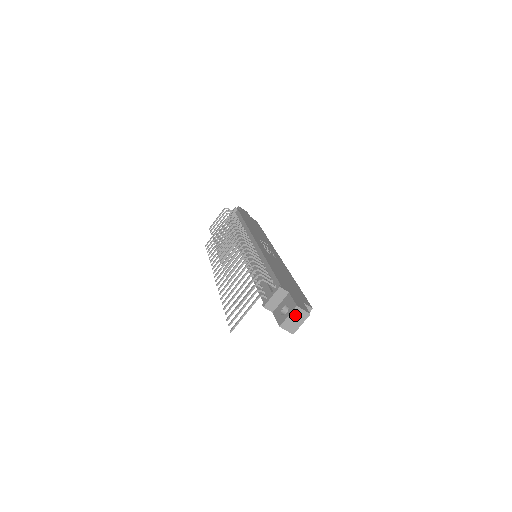
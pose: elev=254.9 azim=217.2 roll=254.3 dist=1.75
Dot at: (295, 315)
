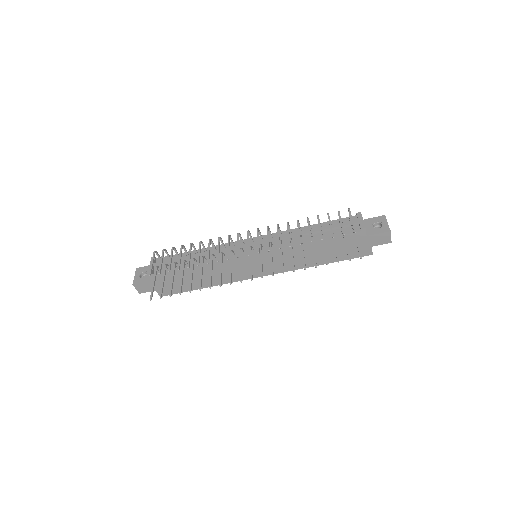
Dot at: occluded
